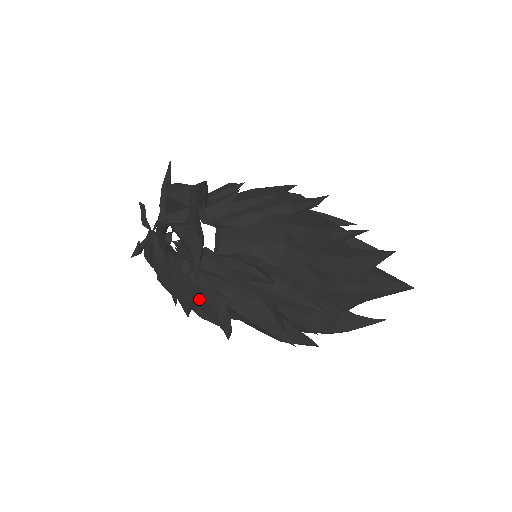
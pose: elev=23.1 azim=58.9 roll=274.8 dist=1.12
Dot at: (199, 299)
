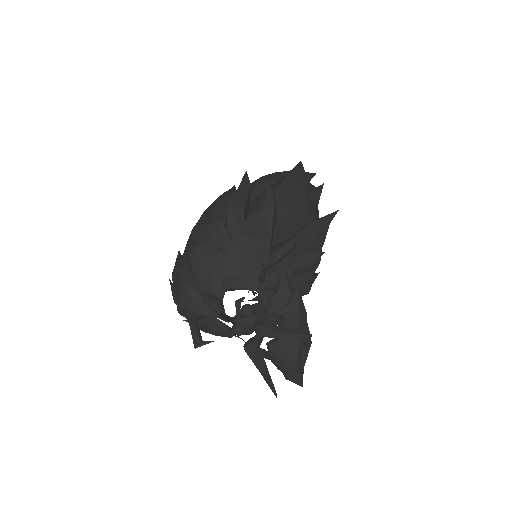
Dot at: occluded
